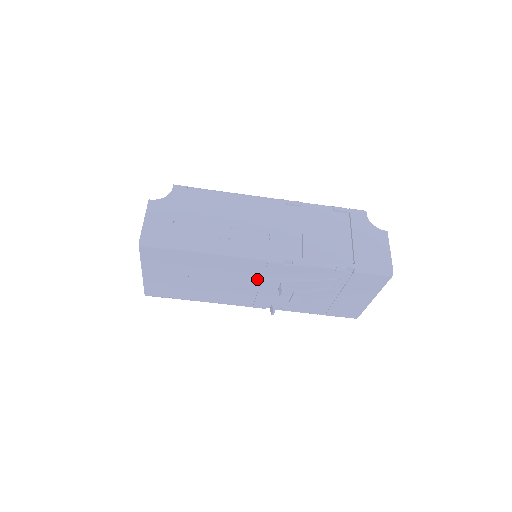
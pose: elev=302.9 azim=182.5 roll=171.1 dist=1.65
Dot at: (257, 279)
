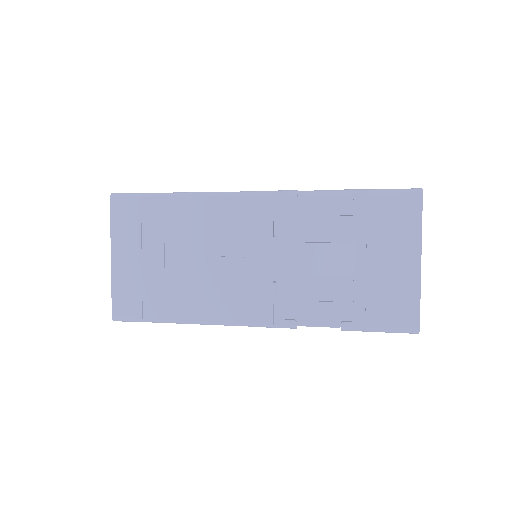
Dot at: (249, 243)
